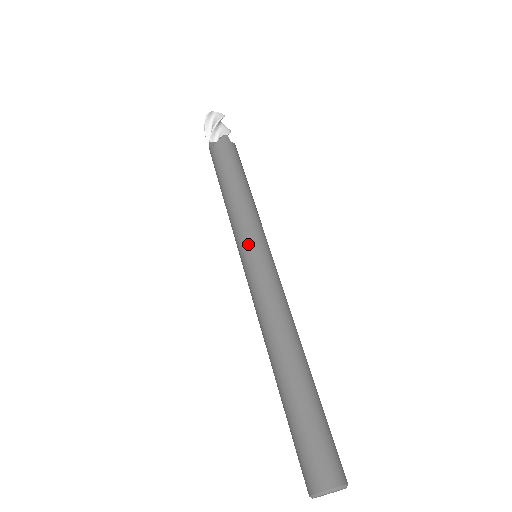
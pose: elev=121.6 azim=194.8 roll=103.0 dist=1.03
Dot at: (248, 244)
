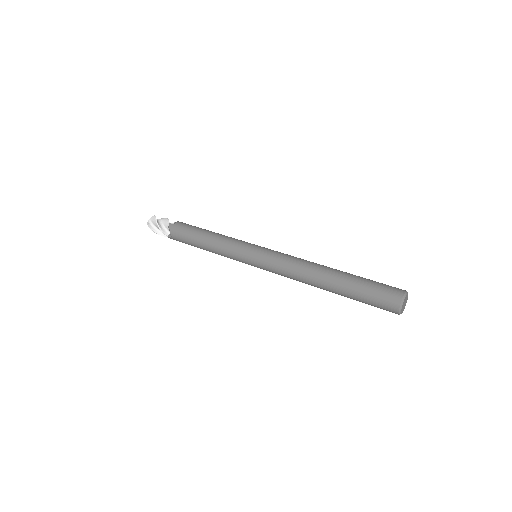
Dot at: (246, 258)
